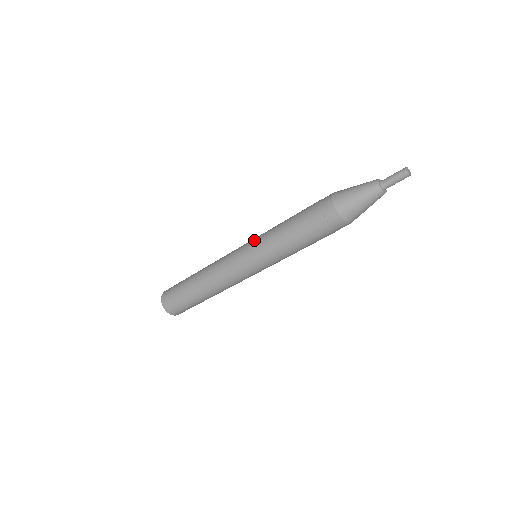
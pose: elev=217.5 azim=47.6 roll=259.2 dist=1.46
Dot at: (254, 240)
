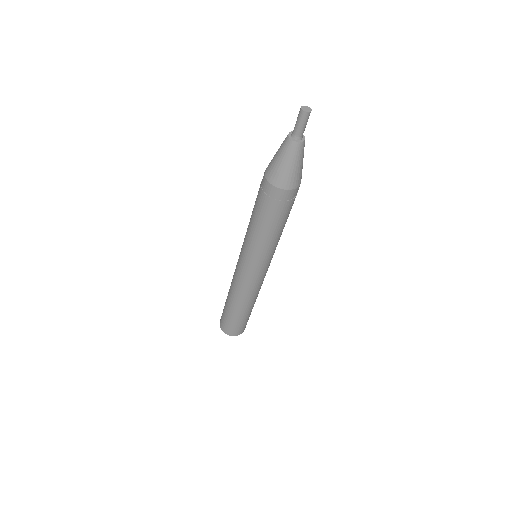
Dot at: occluded
